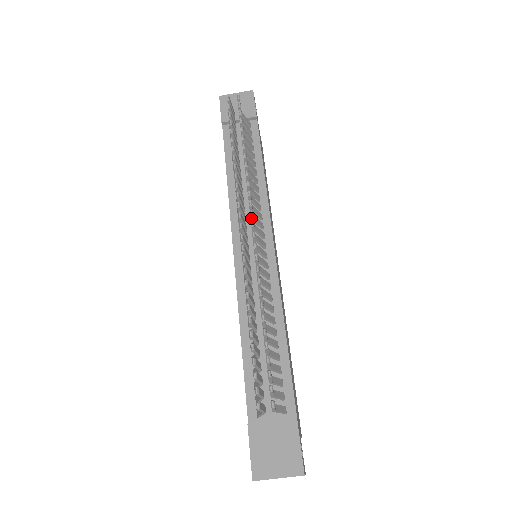
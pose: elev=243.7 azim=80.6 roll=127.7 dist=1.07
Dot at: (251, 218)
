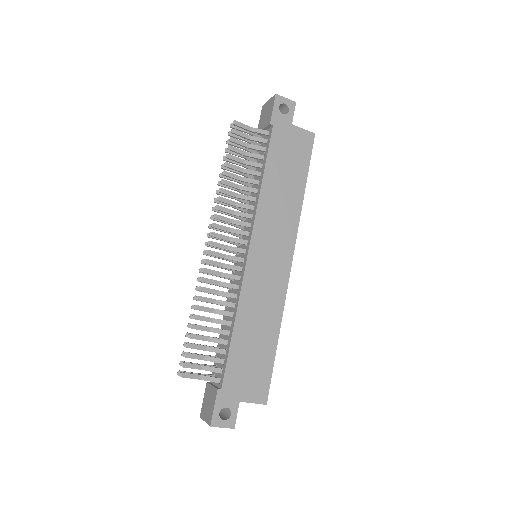
Dot at: (213, 237)
